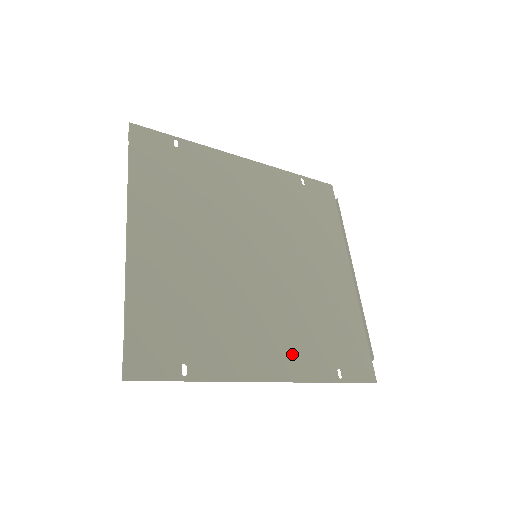
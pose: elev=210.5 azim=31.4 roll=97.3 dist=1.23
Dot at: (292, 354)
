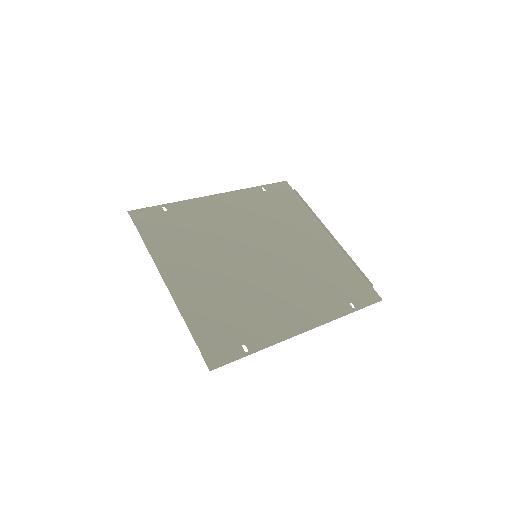
Dot at: (312, 308)
